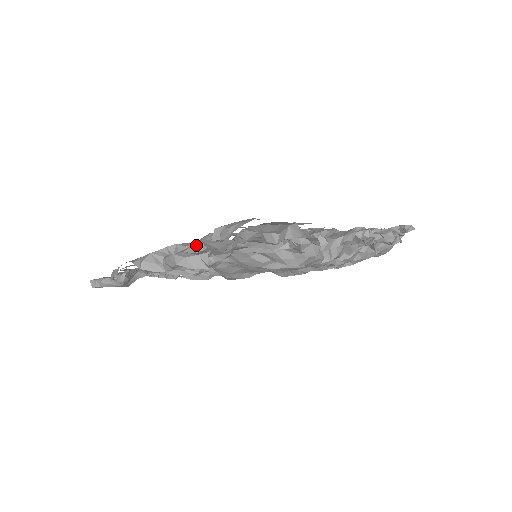
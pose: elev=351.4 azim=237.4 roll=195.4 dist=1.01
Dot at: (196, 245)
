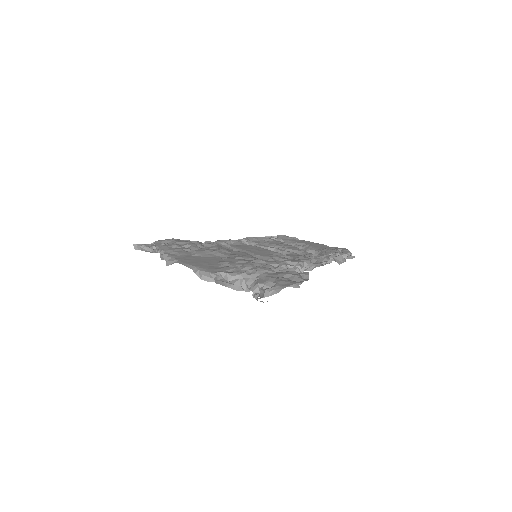
Dot at: (241, 281)
